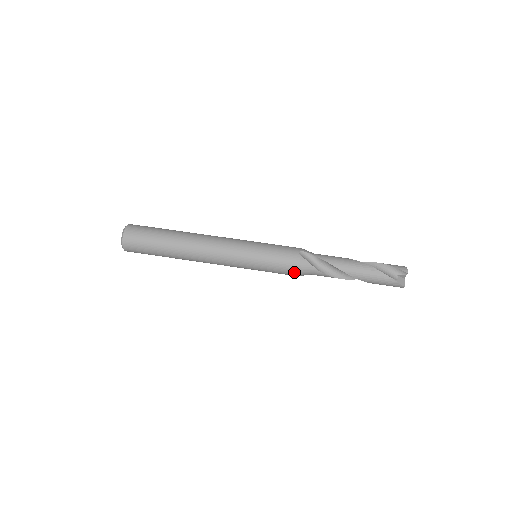
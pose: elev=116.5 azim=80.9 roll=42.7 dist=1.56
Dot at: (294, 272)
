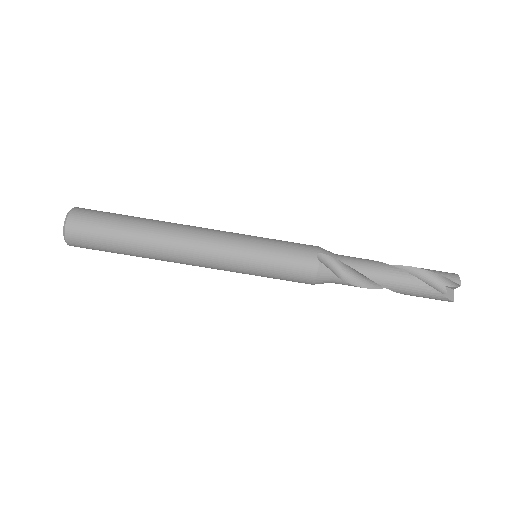
Dot at: (309, 281)
